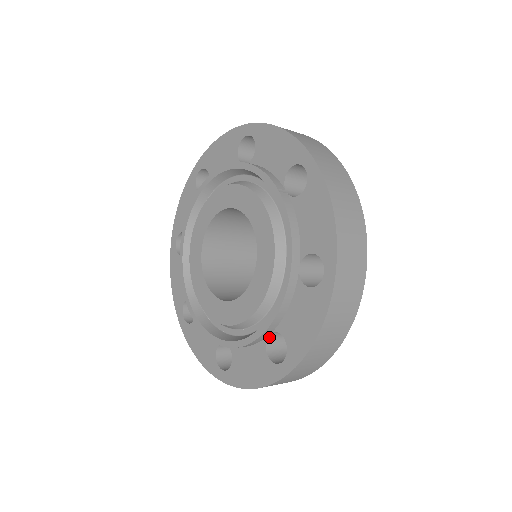
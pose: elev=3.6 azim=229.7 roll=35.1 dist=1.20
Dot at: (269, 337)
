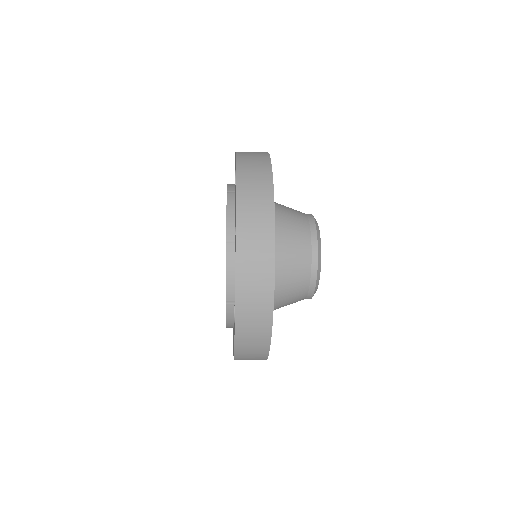
Dot at: occluded
